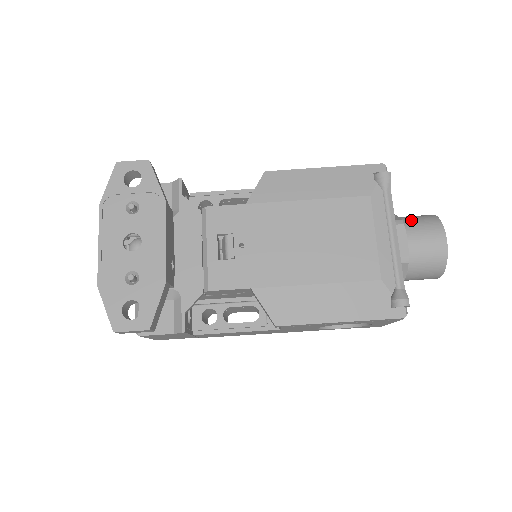
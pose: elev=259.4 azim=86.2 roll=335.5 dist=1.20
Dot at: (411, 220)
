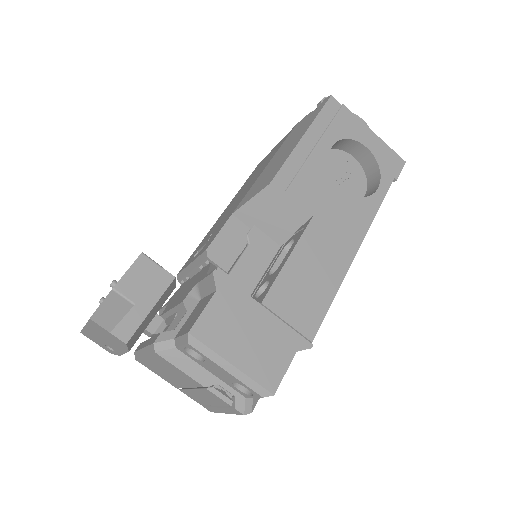
Dot at: occluded
